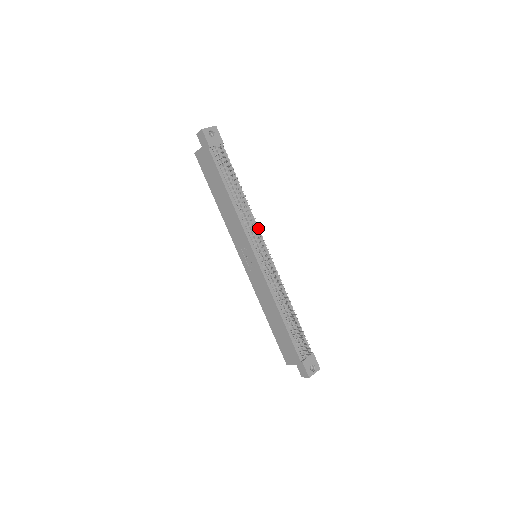
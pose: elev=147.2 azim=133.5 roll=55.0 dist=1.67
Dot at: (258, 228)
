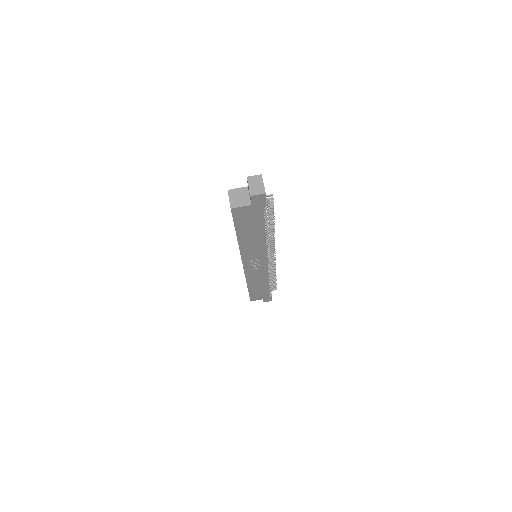
Dot at: occluded
